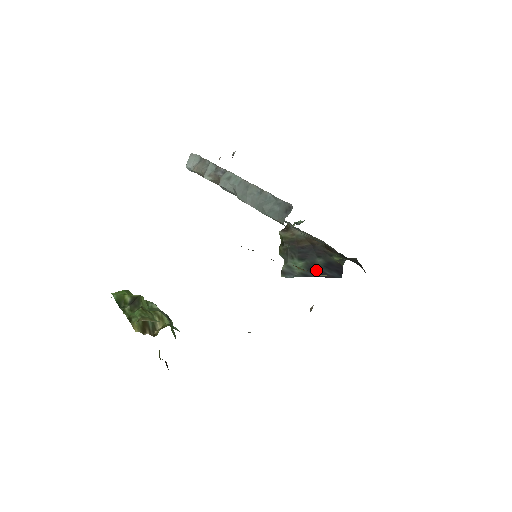
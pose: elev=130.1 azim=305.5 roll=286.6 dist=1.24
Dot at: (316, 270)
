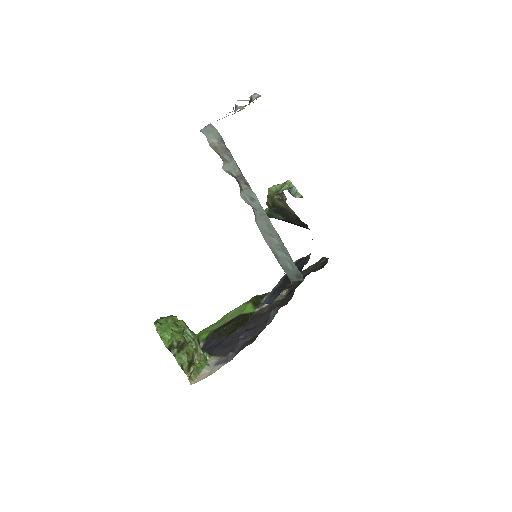
Dot at: occluded
